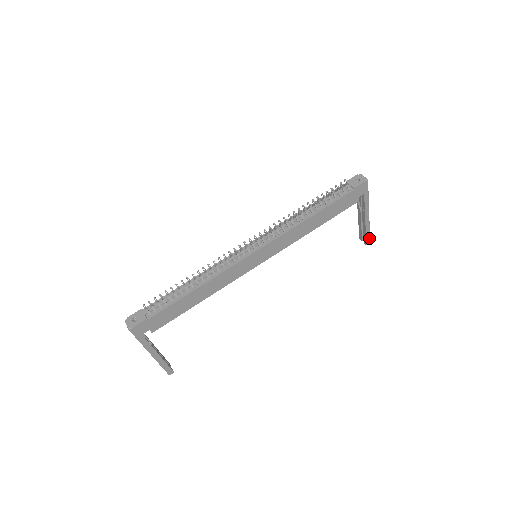
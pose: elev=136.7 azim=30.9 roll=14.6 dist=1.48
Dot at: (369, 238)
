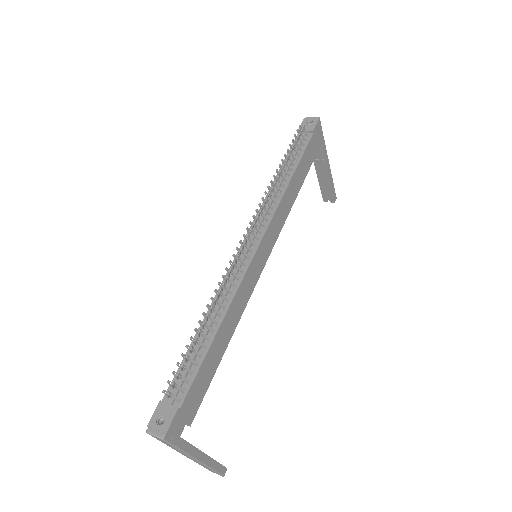
Dot at: (335, 193)
